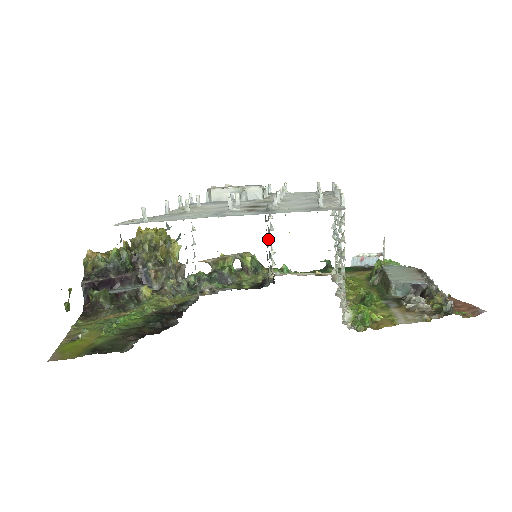
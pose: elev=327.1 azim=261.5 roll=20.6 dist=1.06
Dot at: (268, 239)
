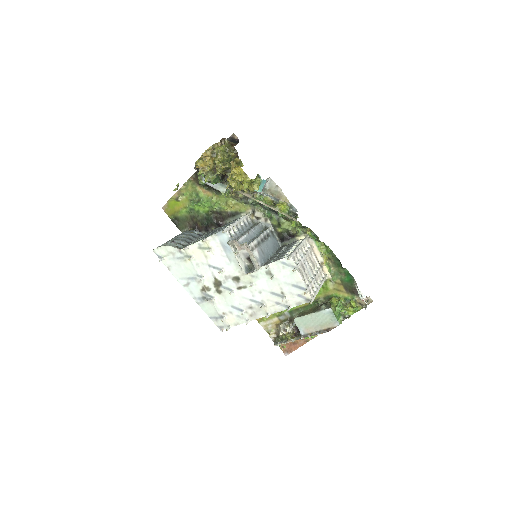
Dot at: (284, 251)
